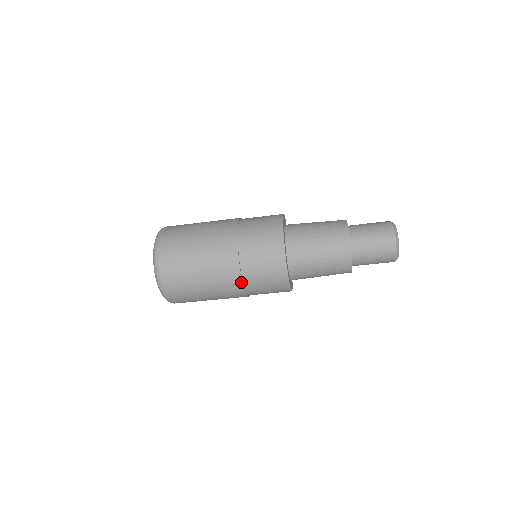
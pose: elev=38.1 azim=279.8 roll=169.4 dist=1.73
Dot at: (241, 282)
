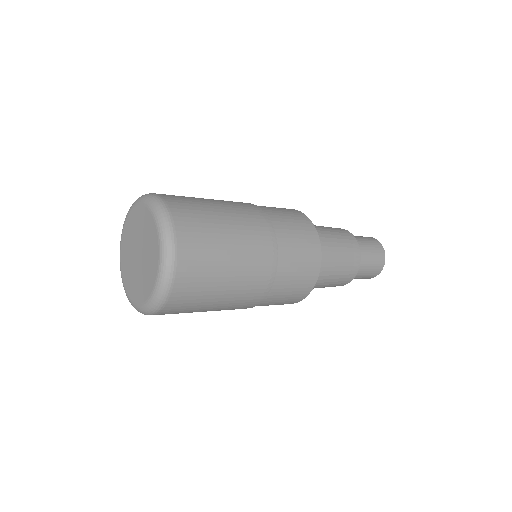
Dot at: occluded
